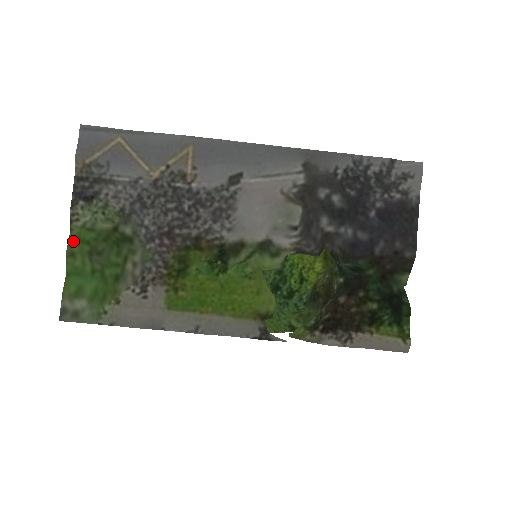
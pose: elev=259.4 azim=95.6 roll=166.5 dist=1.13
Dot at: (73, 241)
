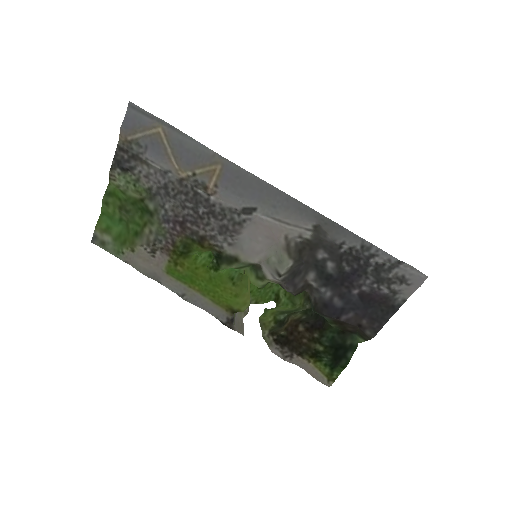
Dot at: (109, 193)
